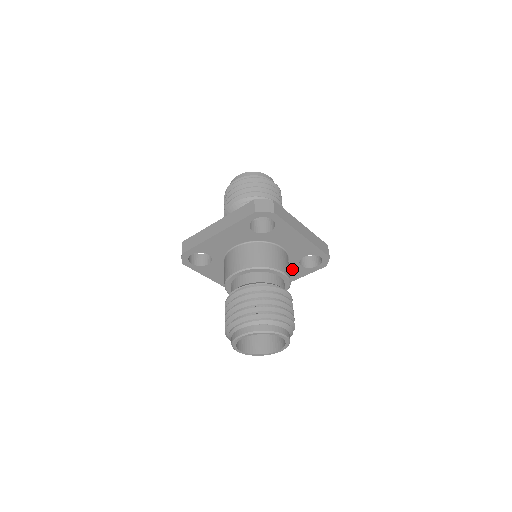
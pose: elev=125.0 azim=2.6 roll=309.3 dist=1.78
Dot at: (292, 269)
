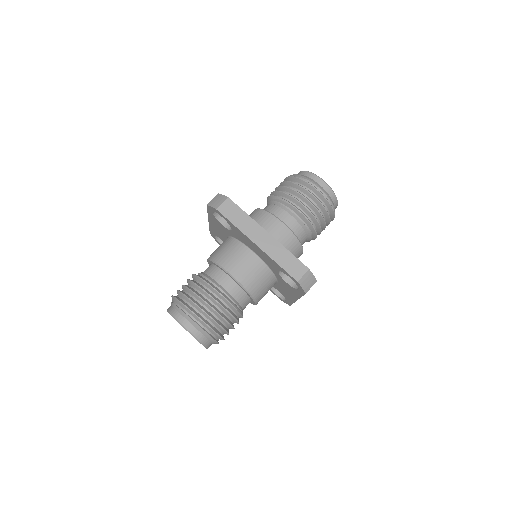
Dot at: (284, 283)
